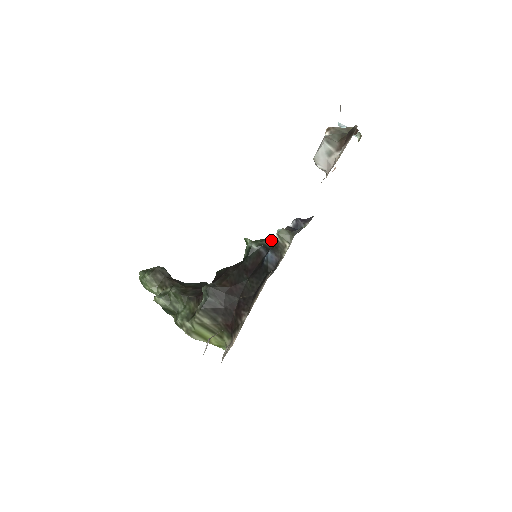
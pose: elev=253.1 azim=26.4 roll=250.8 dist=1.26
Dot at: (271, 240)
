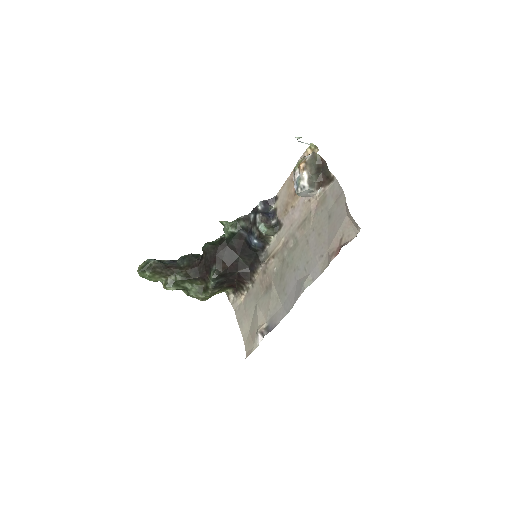
Dot at: (244, 219)
